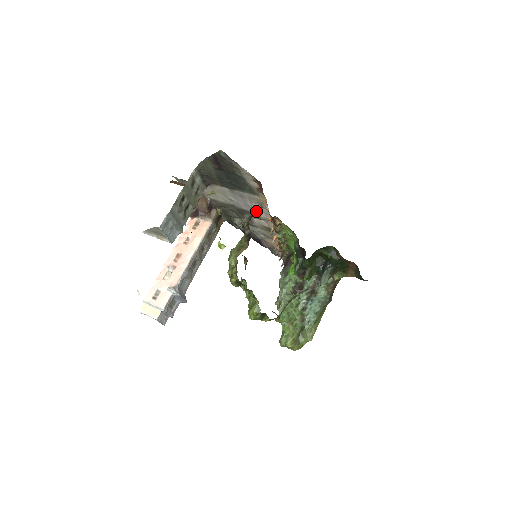
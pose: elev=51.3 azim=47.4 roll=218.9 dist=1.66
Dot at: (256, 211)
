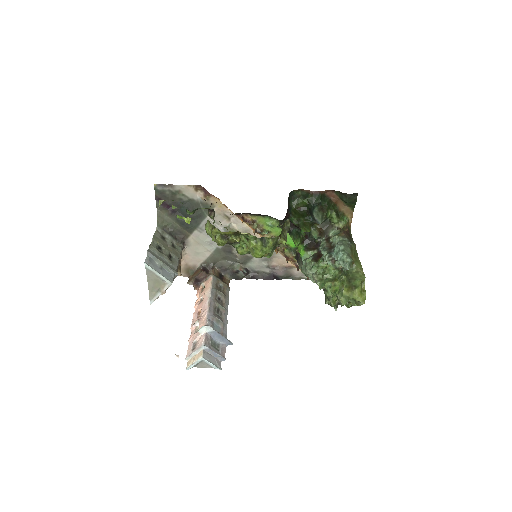
Dot at: (229, 228)
